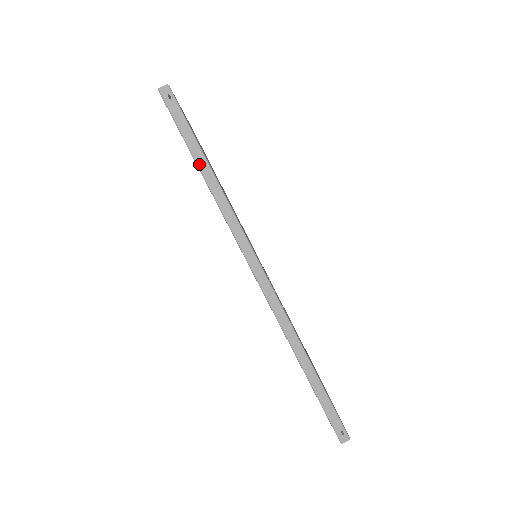
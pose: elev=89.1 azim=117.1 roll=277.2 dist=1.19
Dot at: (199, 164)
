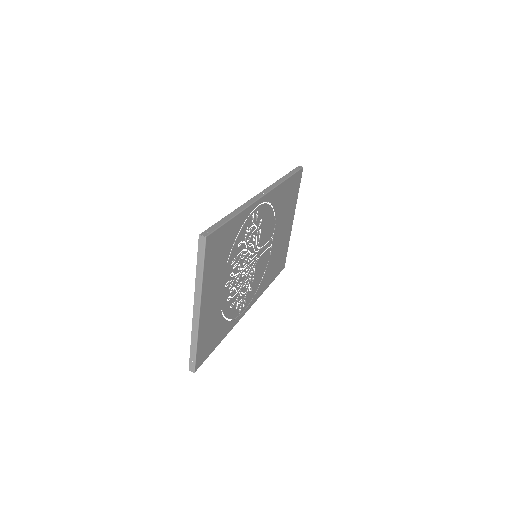
Dot at: (286, 175)
